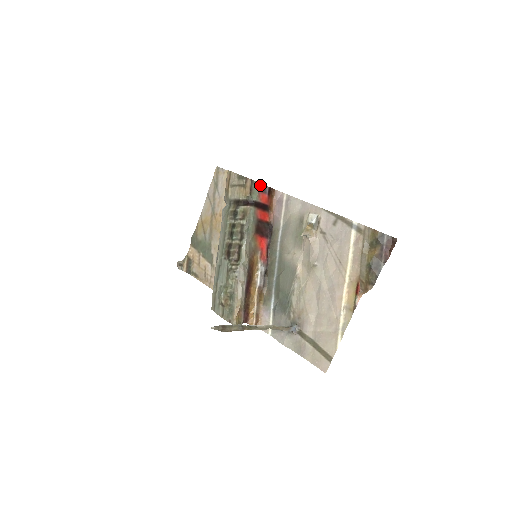
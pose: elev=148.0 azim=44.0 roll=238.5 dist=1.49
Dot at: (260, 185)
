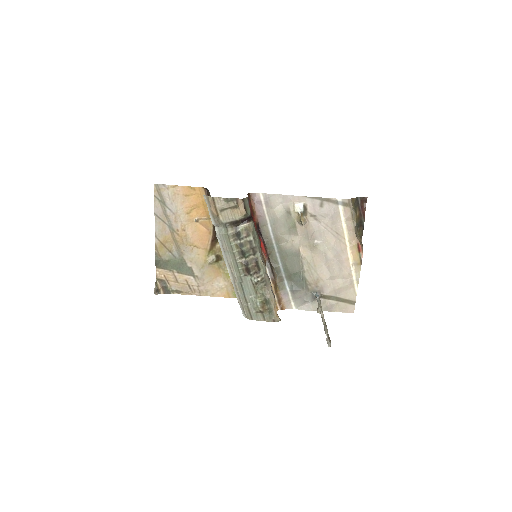
Dot at: (247, 199)
